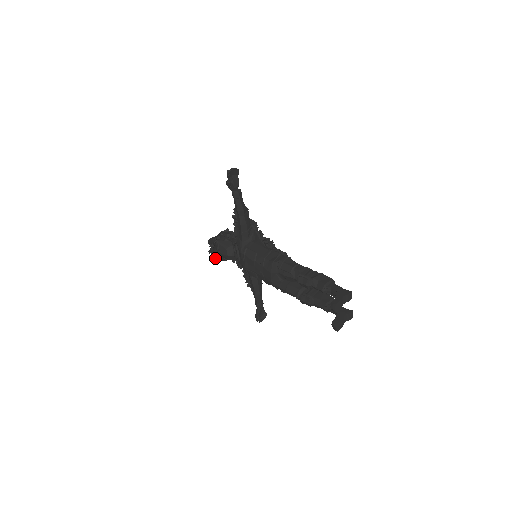
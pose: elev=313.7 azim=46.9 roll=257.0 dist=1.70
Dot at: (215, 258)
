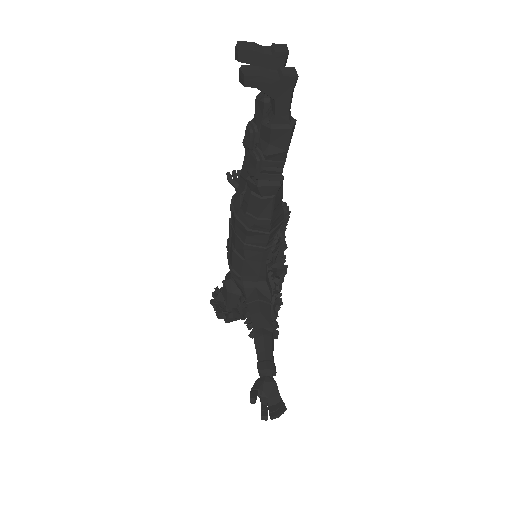
Dot at: (216, 307)
